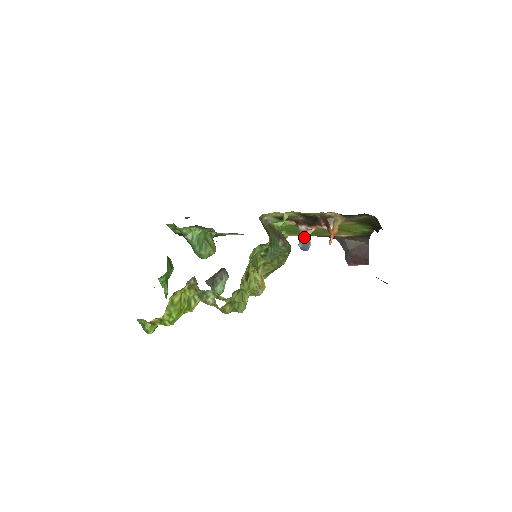
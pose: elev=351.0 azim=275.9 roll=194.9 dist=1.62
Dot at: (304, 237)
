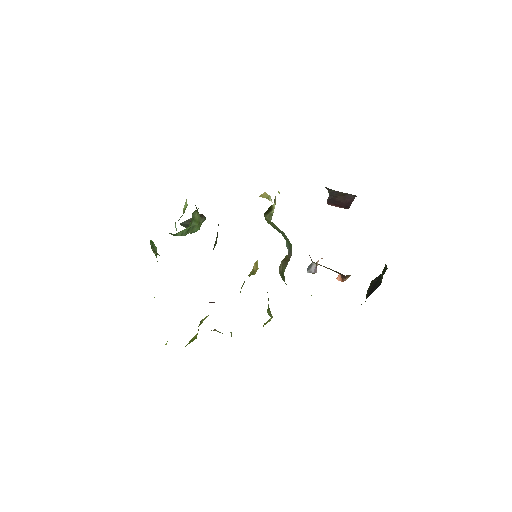
Dot at: (315, 269)
